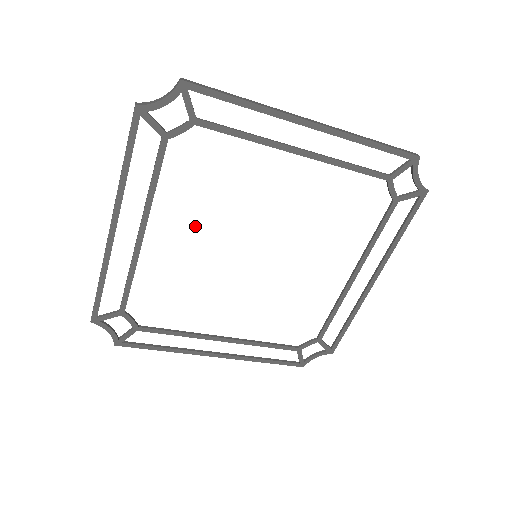
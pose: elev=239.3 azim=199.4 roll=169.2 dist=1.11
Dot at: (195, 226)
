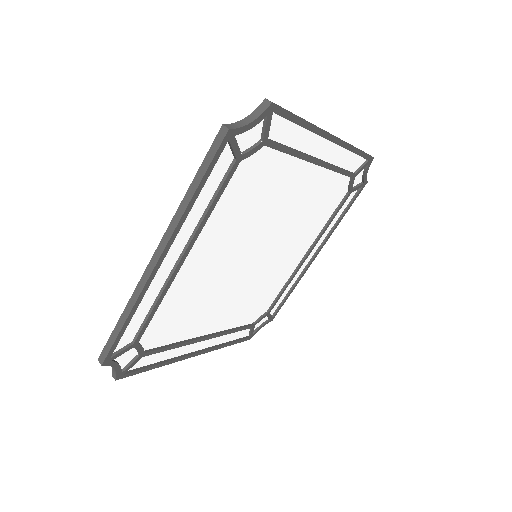
Dot at: (225, 240)
